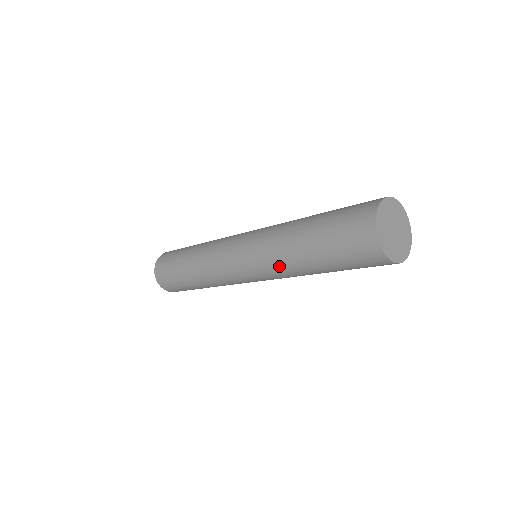
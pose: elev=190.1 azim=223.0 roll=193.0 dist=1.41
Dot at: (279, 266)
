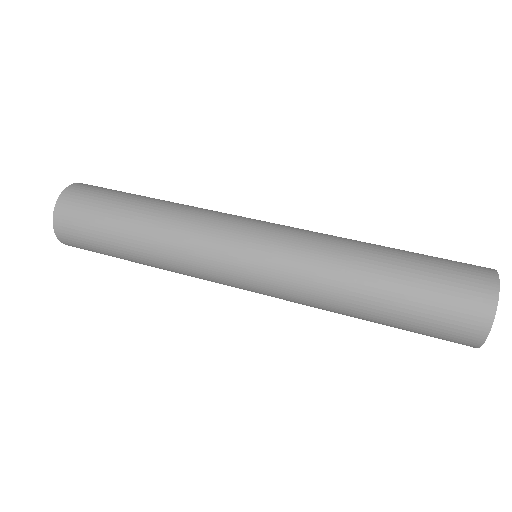
Dot at: occluded
